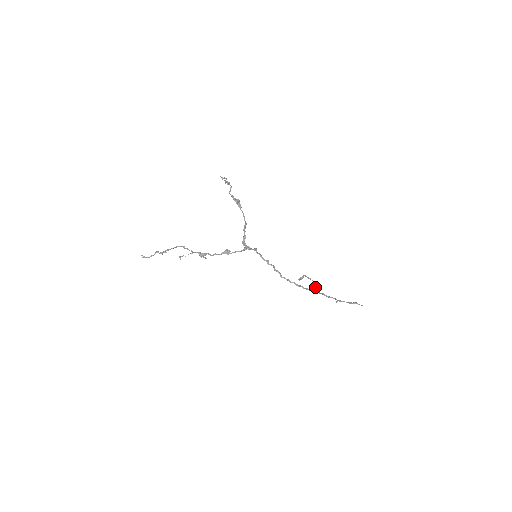
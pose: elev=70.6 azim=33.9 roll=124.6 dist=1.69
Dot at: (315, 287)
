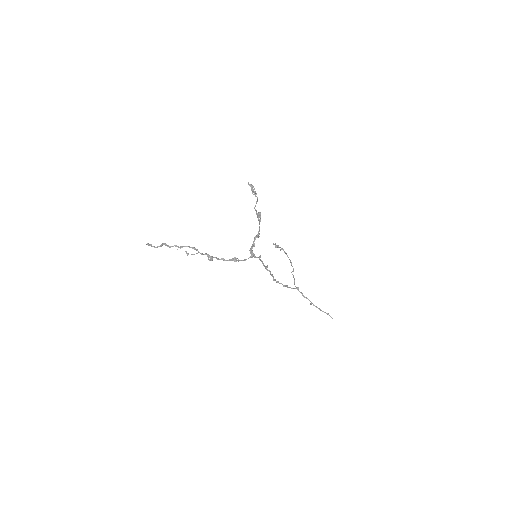
Dot at: (293, 277)
